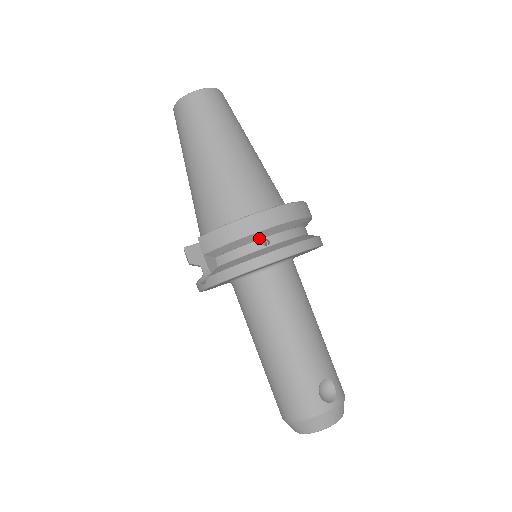
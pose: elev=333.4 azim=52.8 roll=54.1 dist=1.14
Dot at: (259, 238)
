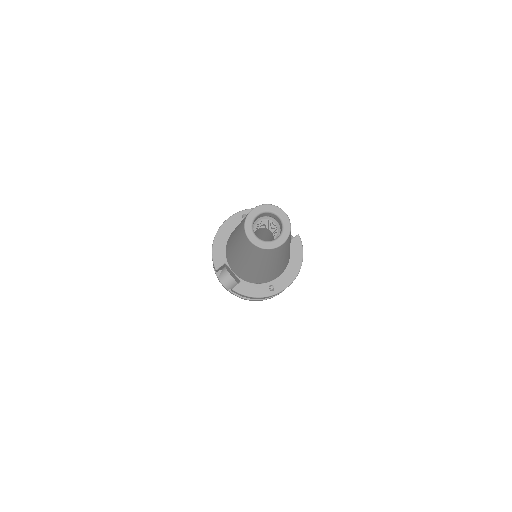
Dot at: occluded
